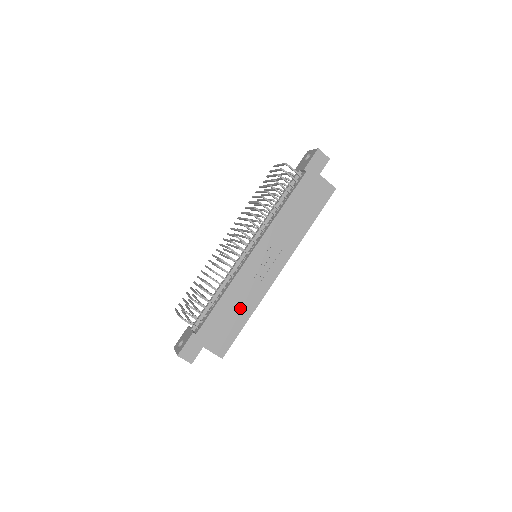
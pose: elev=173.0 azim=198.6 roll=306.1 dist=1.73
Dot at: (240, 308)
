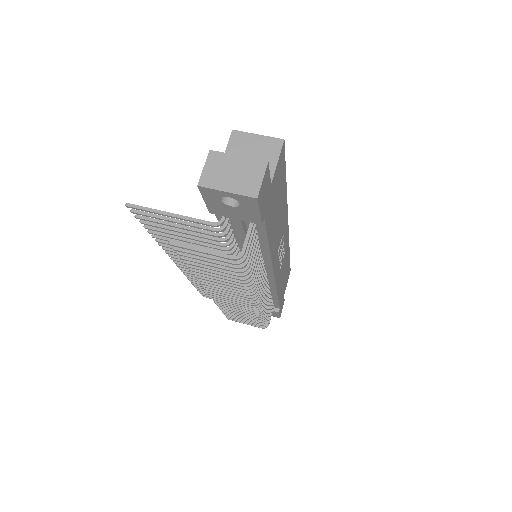
Dot at: (285, 269)
